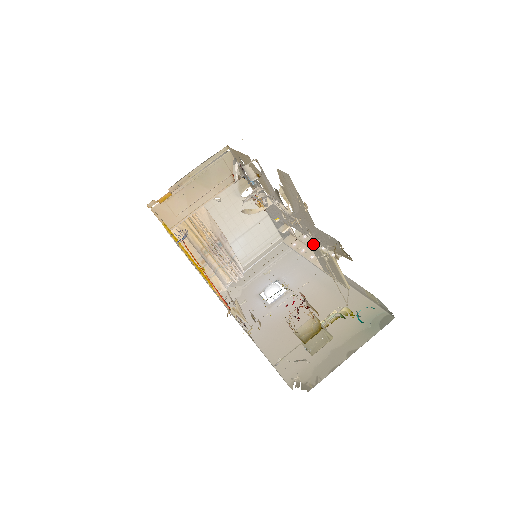
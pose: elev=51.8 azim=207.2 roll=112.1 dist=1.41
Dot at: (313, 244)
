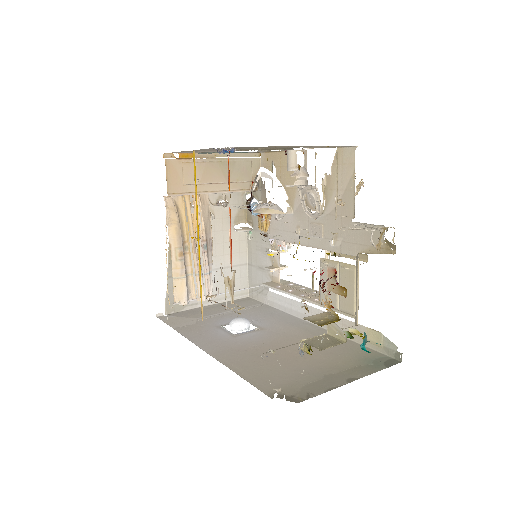
Dot at: (302, 289)
